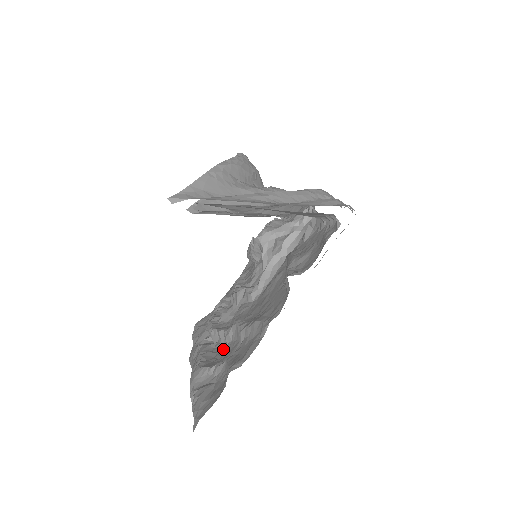
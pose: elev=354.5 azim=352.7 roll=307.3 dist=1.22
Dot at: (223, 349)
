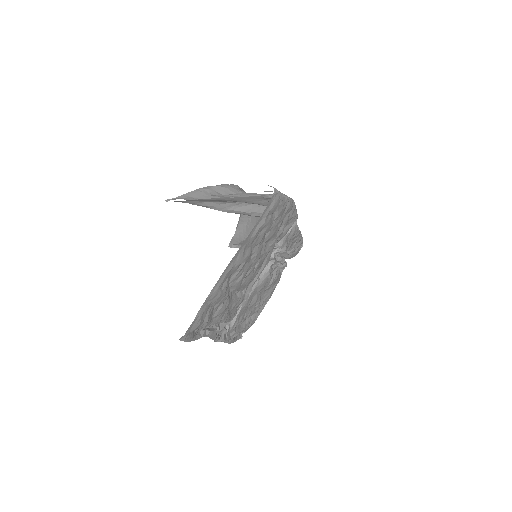
Dot at: occluded
